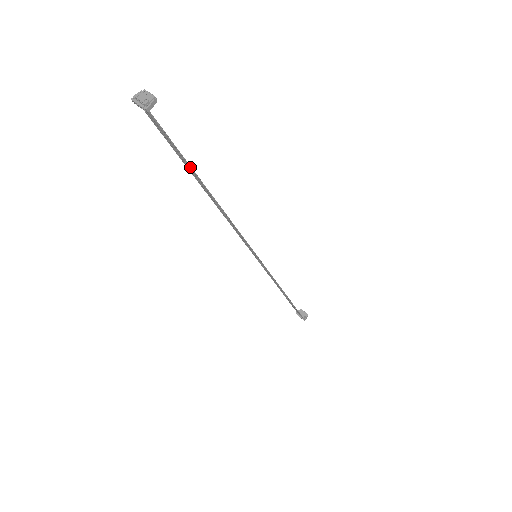
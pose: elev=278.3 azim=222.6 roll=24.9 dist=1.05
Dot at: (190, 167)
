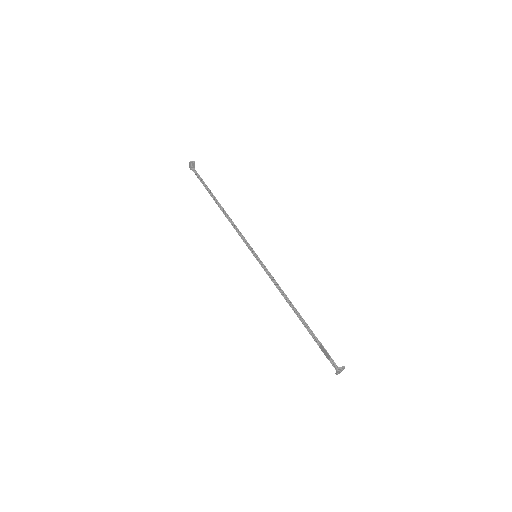
Dot at: (207, 186)
